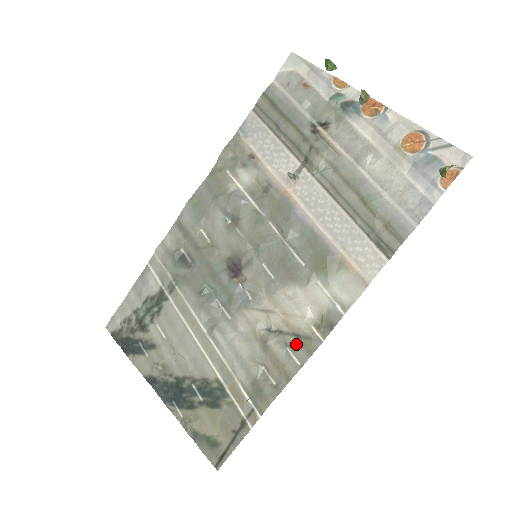
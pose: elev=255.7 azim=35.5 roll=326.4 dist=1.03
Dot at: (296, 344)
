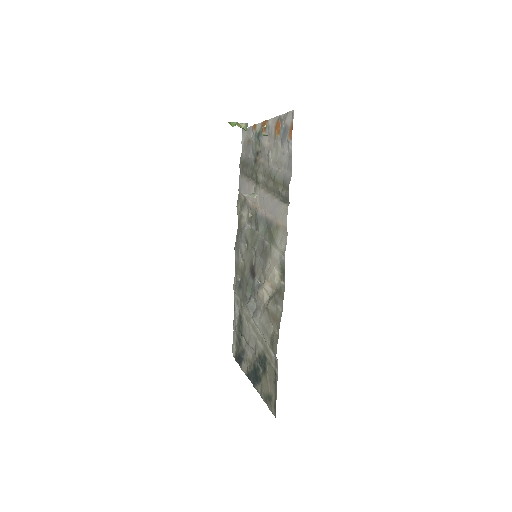
Dot at: (278, 297)
